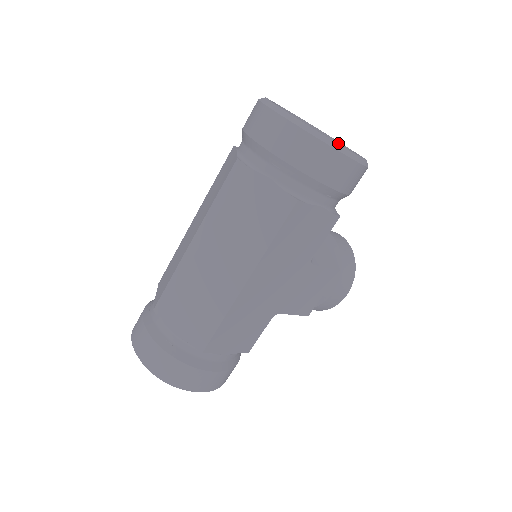
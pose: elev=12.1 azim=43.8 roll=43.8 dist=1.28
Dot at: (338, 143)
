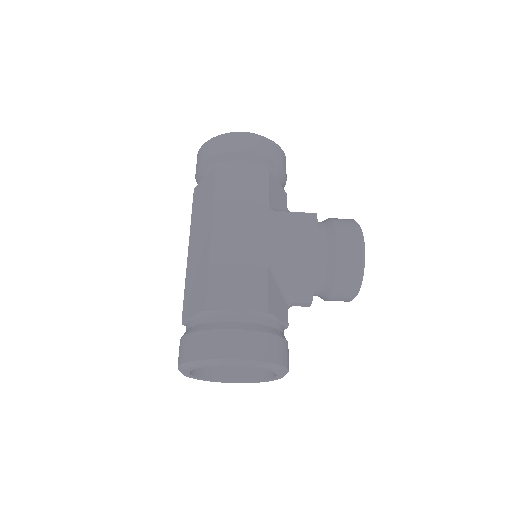
Dot at: occluded
